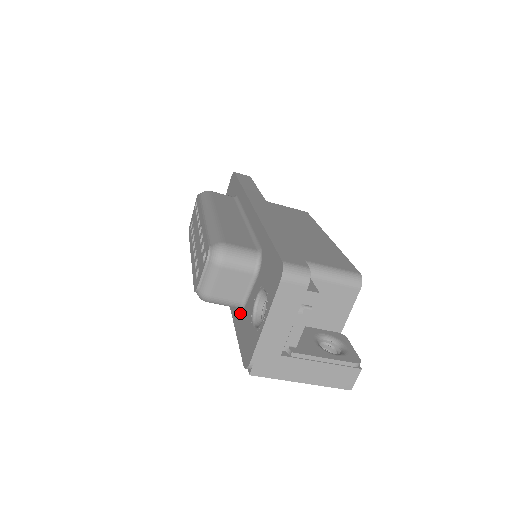
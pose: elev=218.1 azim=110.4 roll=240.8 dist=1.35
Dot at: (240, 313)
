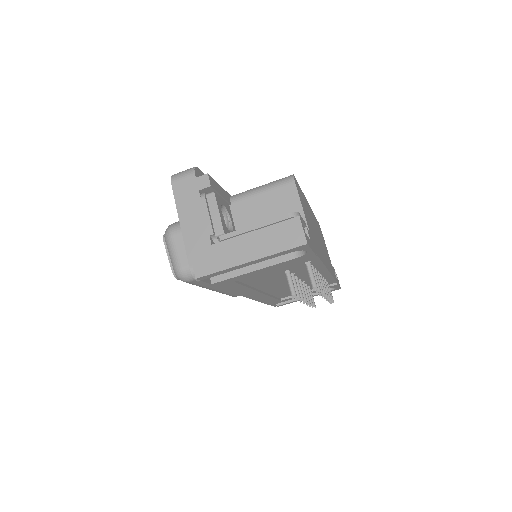
Dot at: occluded
